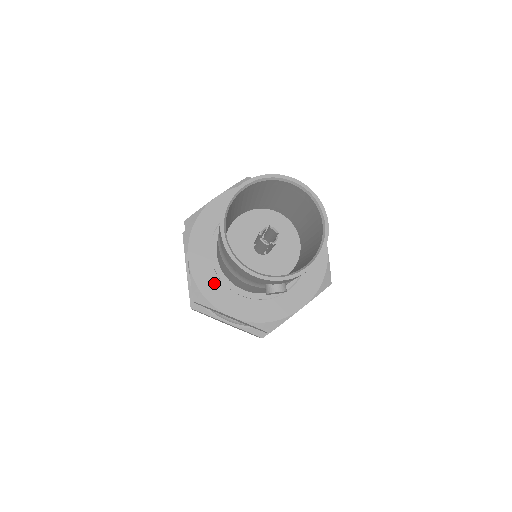
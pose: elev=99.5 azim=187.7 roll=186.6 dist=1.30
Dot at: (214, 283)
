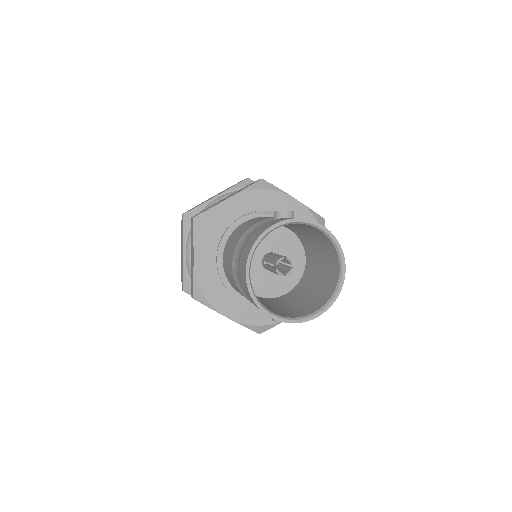
Dot at: (216, 285)
